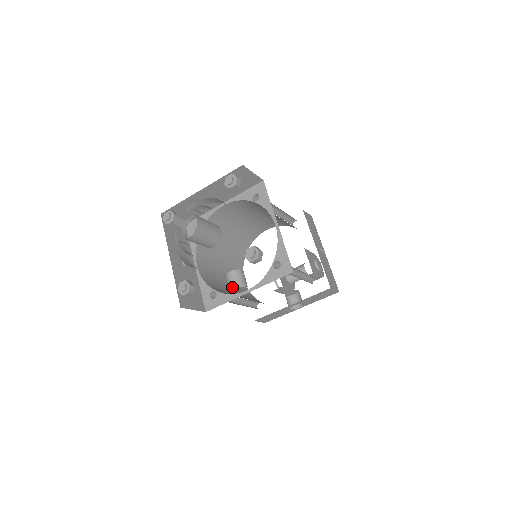
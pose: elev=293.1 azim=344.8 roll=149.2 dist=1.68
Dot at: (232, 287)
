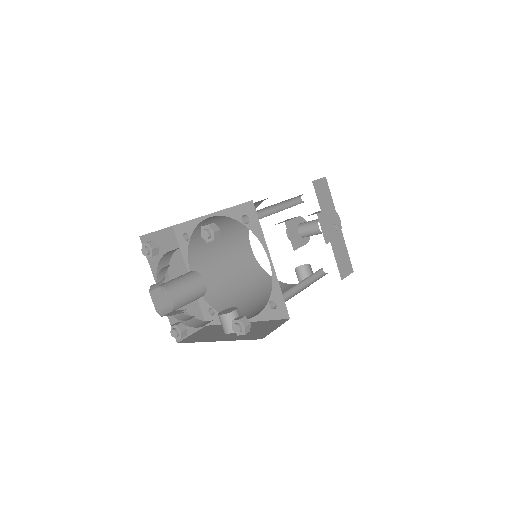
Dot at: (225, 331)
